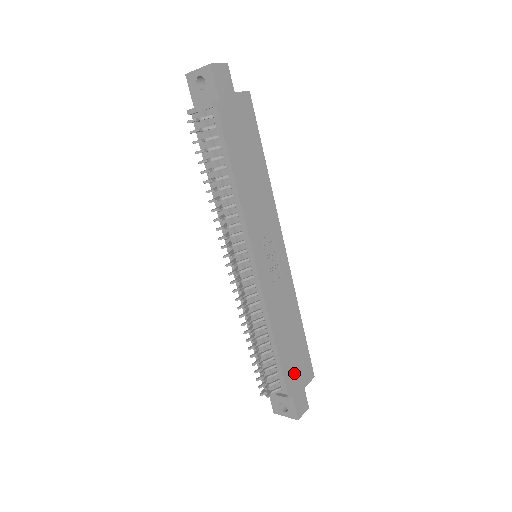
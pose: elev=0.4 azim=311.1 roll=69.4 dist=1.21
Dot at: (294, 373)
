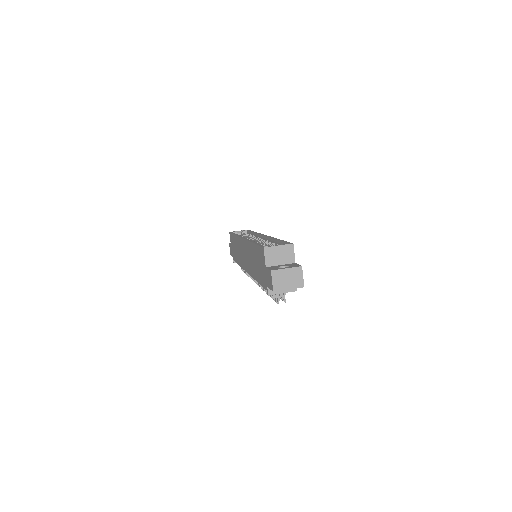
Dot at: occluded
